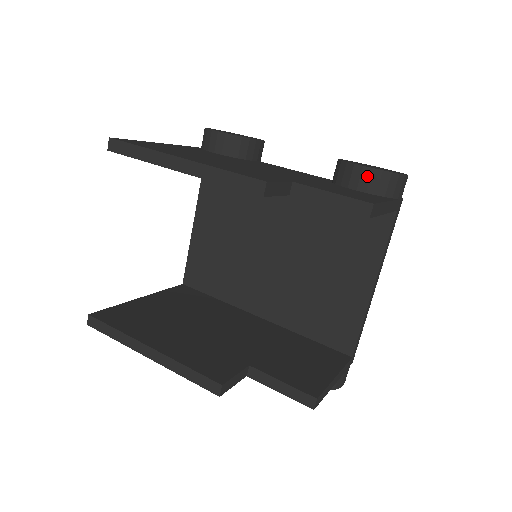
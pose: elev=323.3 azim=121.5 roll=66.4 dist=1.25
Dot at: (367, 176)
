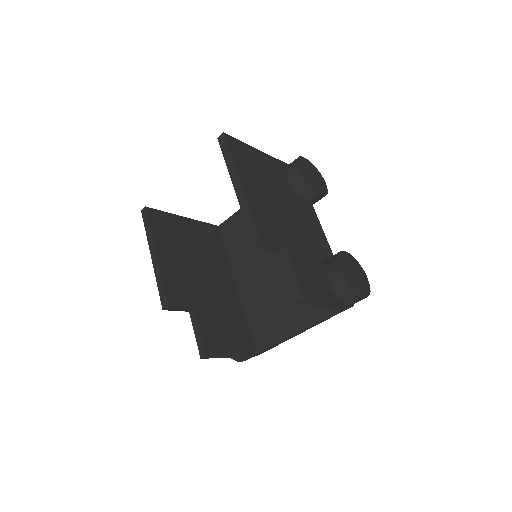
Dot at: (338, 277)
